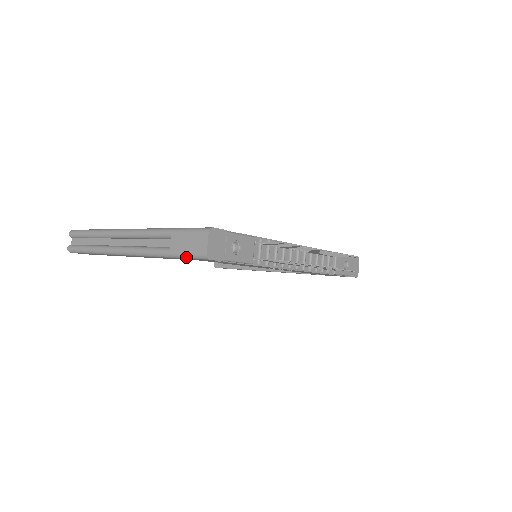
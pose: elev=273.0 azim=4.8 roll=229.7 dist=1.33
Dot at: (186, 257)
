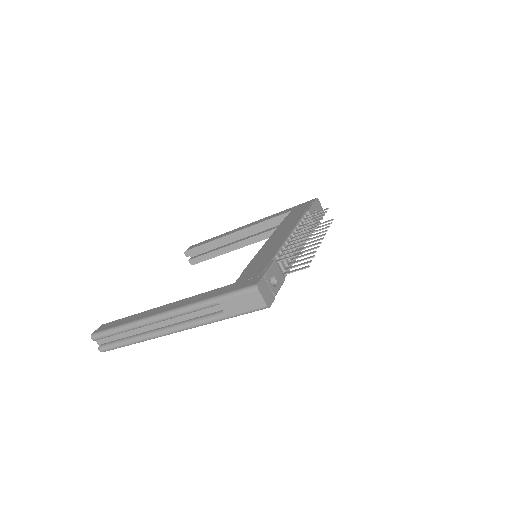
Dot at: occluded
